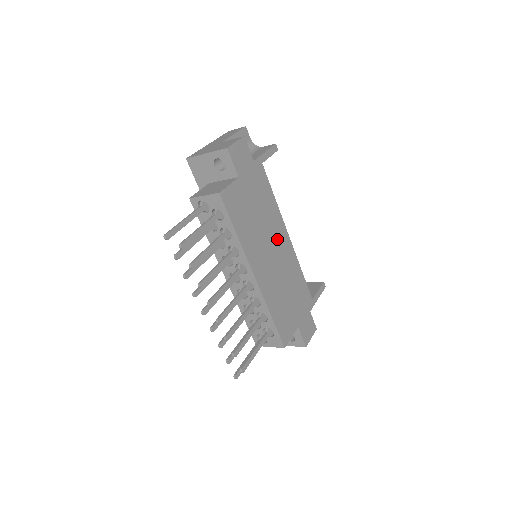
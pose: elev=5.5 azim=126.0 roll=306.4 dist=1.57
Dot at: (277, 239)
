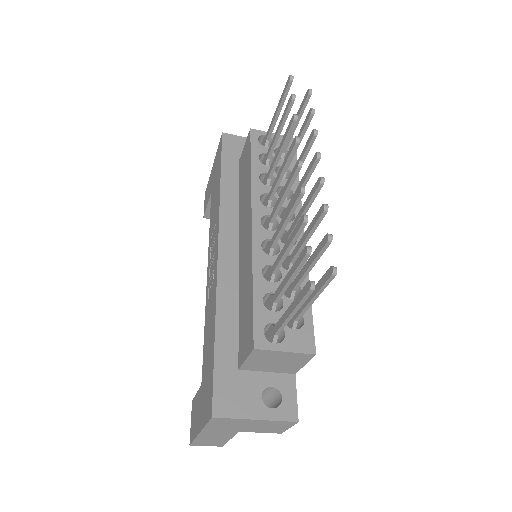
Dot at: occluded
